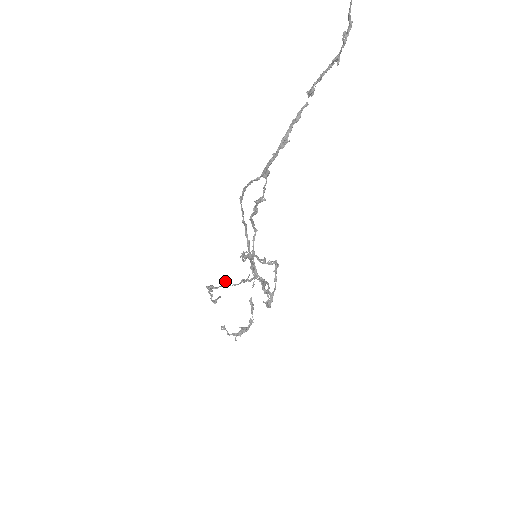
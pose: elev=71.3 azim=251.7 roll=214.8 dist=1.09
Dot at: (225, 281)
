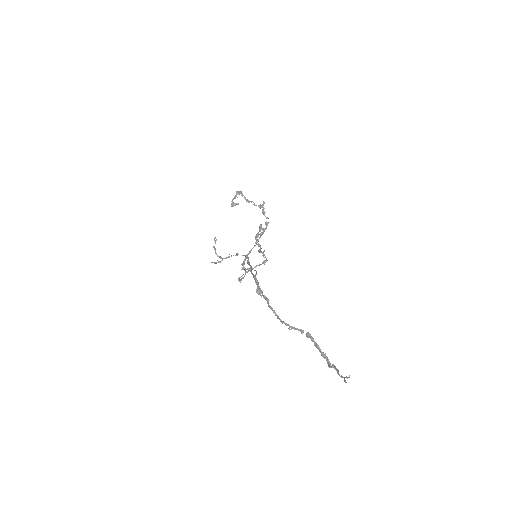
Dot at: occluded
